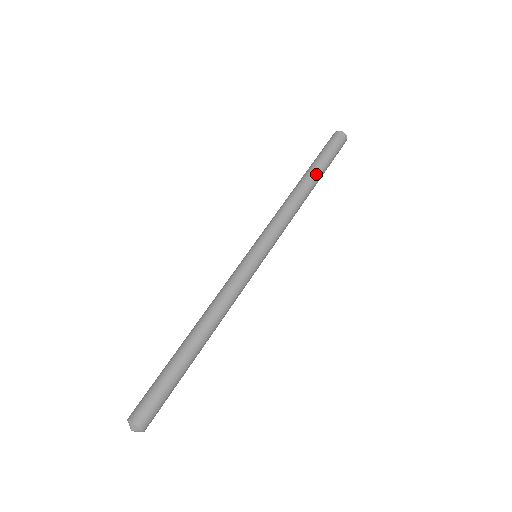
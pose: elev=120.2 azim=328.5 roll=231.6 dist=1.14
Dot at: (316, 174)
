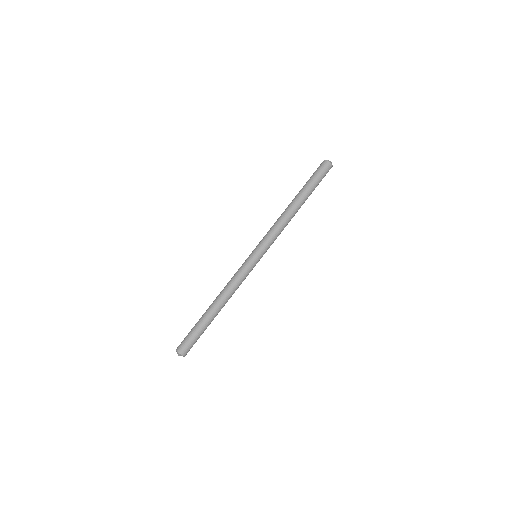
Dot at: (305, 198)
